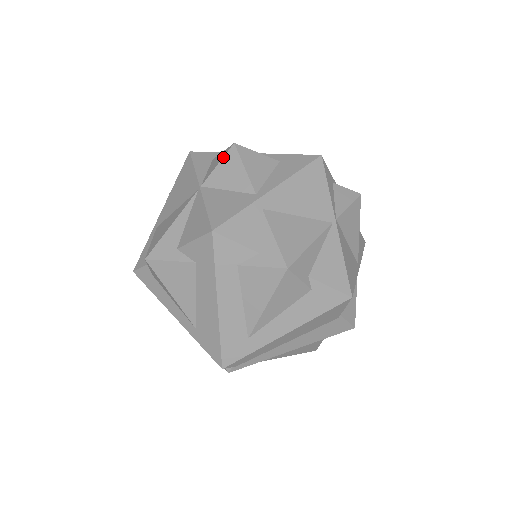
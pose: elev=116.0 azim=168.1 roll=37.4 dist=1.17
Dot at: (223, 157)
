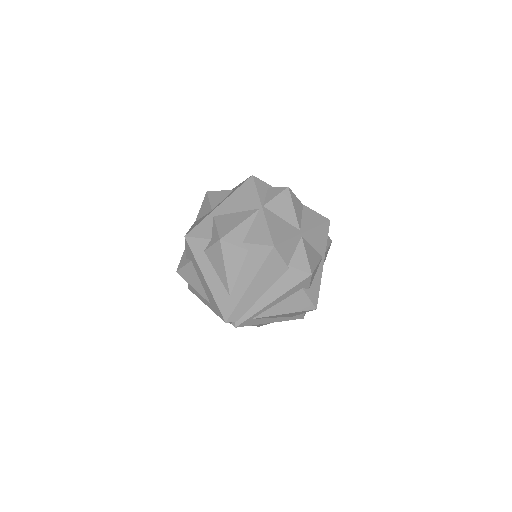
Dot at: (203, 201)
